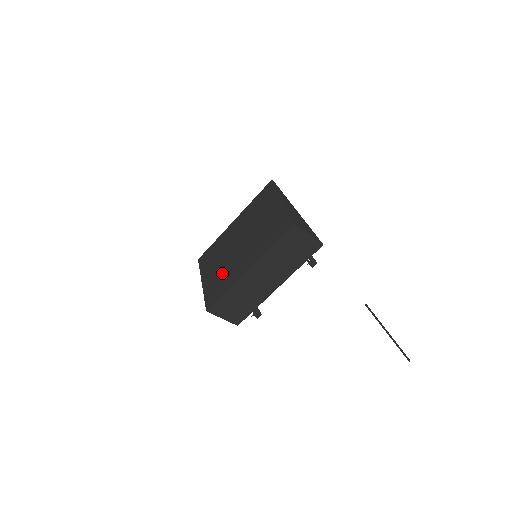
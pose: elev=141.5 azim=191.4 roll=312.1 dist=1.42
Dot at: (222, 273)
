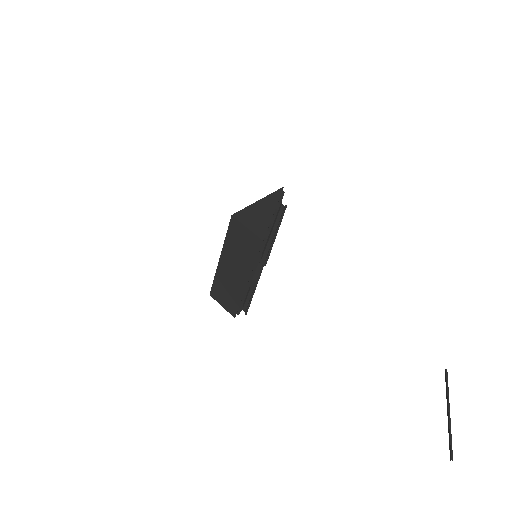
Dot at: occluded
